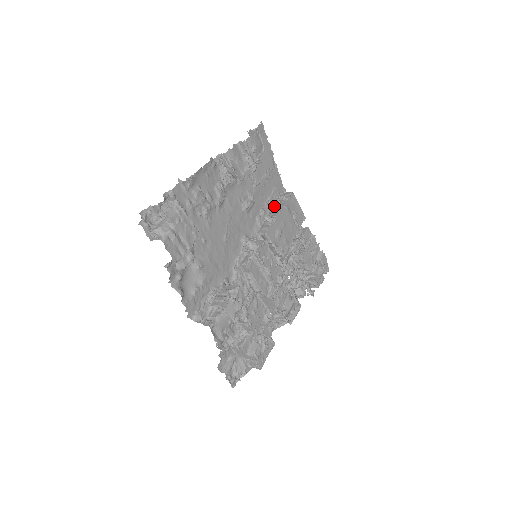
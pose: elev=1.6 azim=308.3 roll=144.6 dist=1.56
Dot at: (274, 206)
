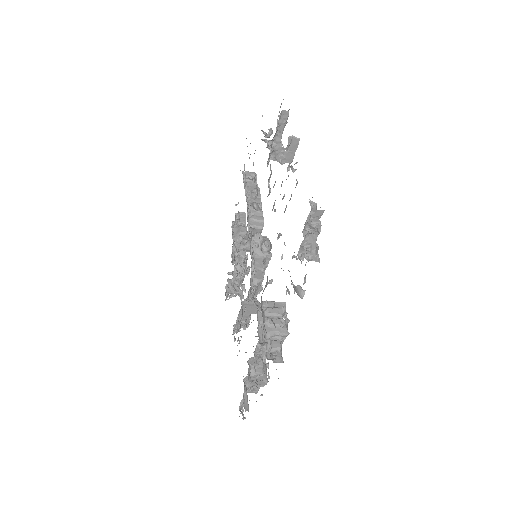
Dot at: occluded
